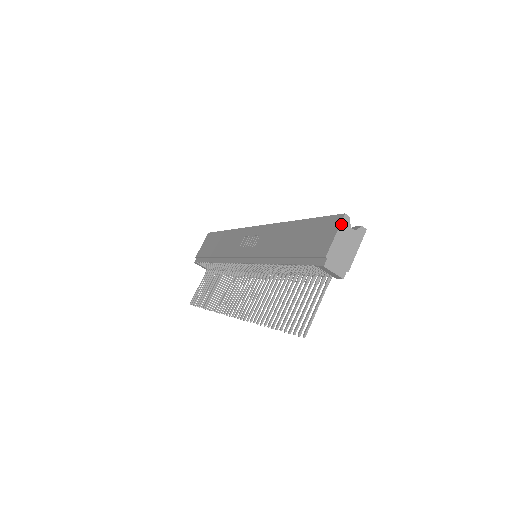
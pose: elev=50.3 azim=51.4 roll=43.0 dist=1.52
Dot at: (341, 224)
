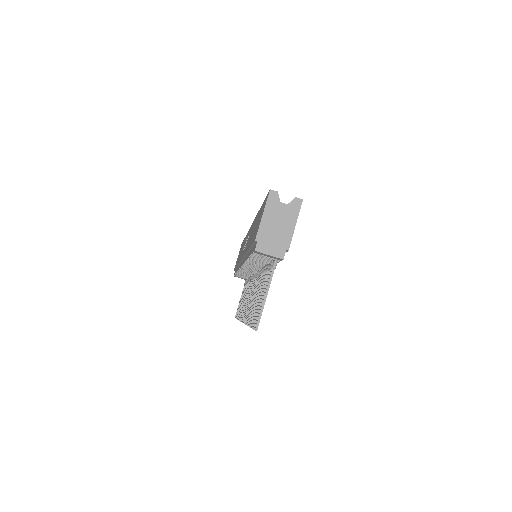
Dot at: (267, 202)
